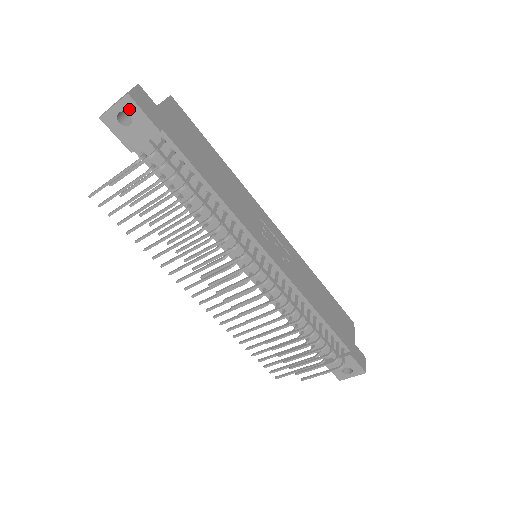
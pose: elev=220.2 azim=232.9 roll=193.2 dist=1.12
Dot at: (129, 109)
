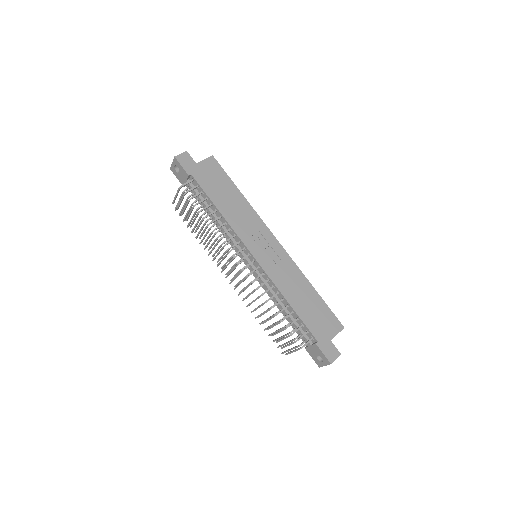
Dot at: (177, 164)
